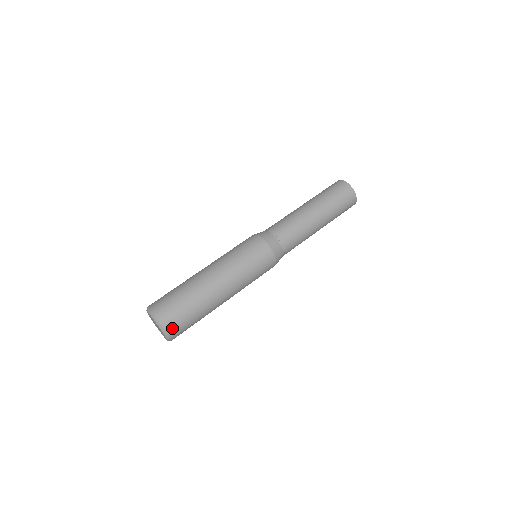
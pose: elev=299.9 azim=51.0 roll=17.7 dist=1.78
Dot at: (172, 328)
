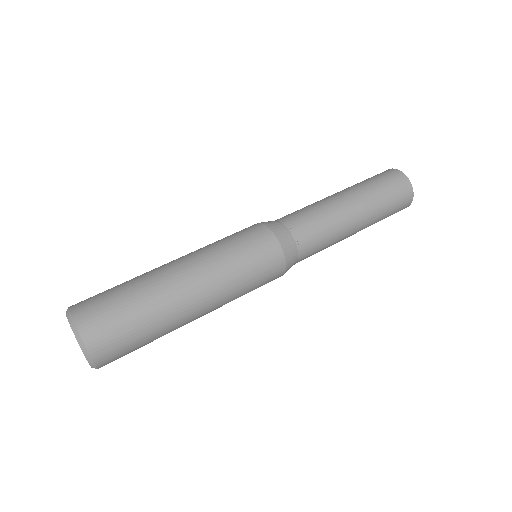
Dot at: (87, 320)
